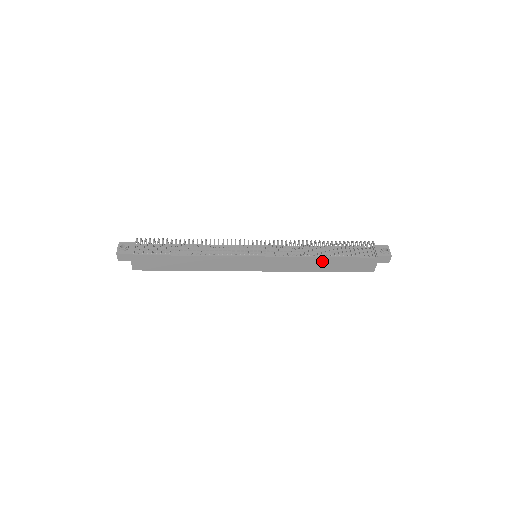
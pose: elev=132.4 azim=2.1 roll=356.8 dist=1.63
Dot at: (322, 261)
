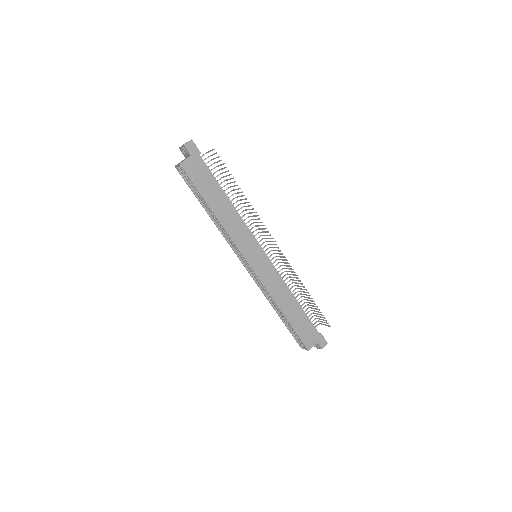
Dot at: (292, 303)
